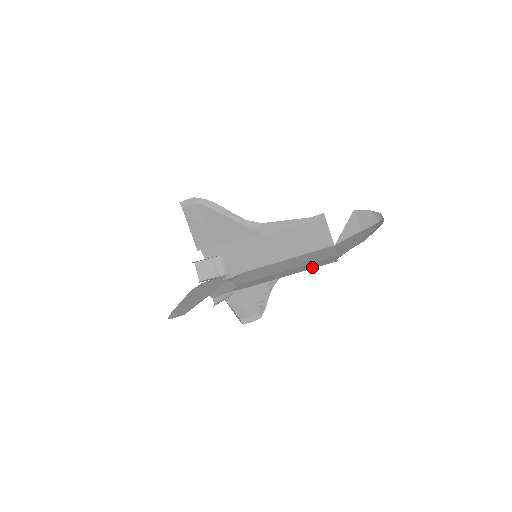
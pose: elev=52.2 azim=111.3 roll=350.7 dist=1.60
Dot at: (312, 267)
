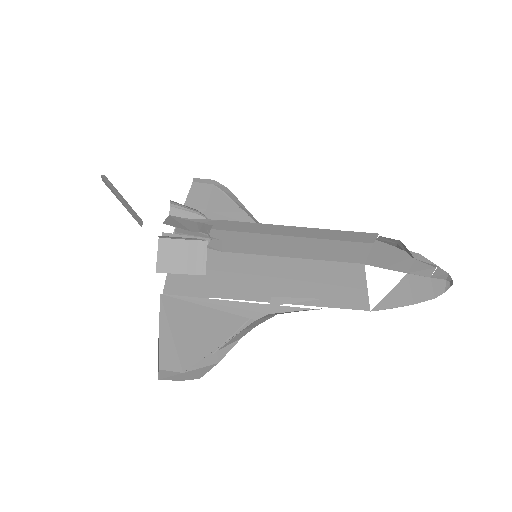
Dot at: occluded
